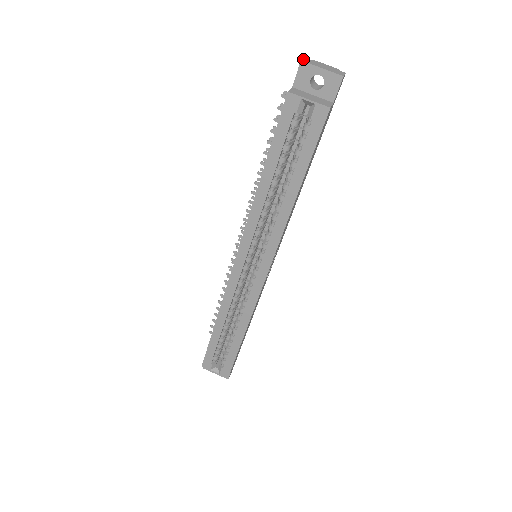
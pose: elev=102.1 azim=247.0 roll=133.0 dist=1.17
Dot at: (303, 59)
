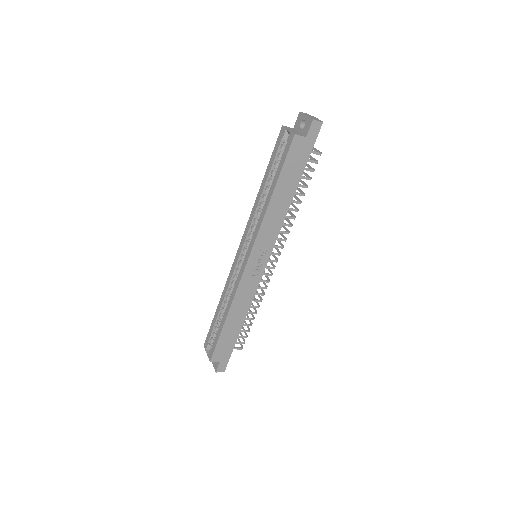
Dot at: (304, 113)
